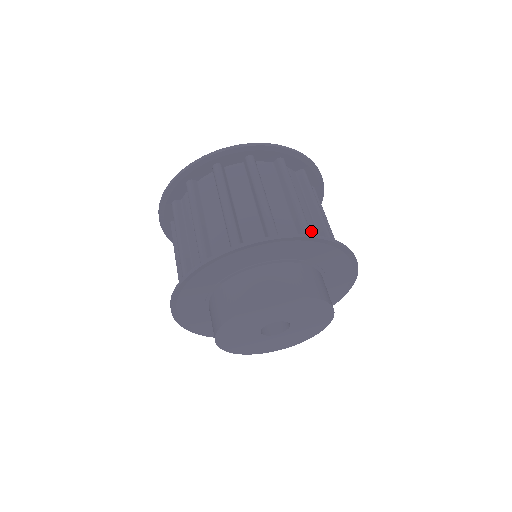
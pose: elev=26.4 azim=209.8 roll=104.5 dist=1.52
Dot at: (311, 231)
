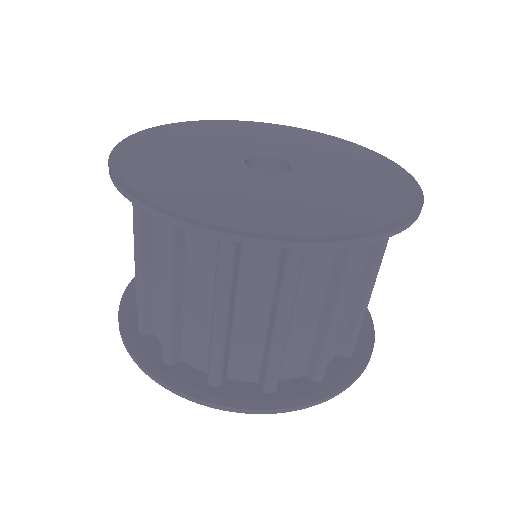
Dot at: (243, 354)
